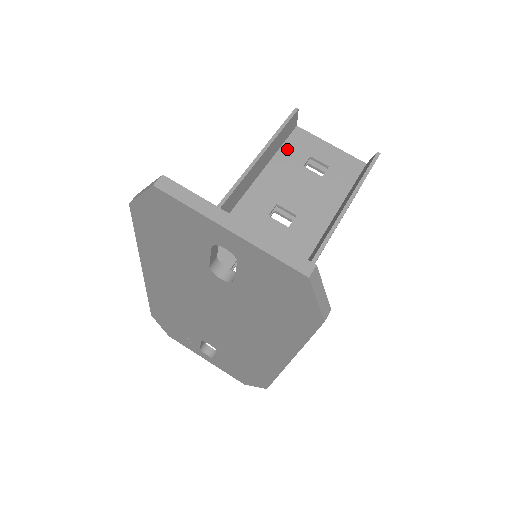
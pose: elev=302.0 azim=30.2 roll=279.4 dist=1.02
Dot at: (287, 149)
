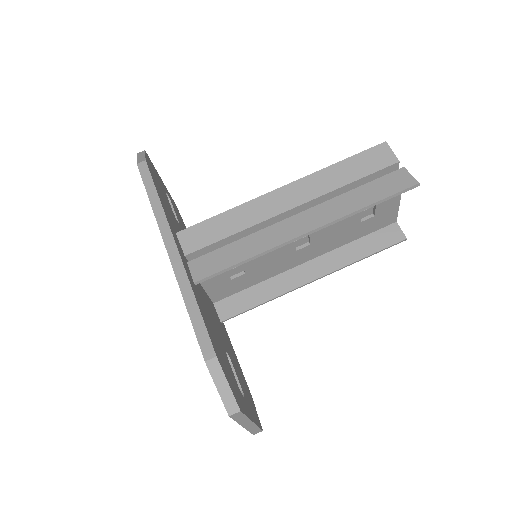
Dot at: occluded
